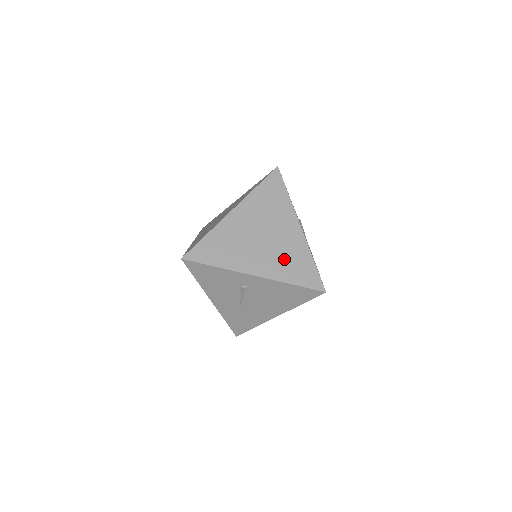
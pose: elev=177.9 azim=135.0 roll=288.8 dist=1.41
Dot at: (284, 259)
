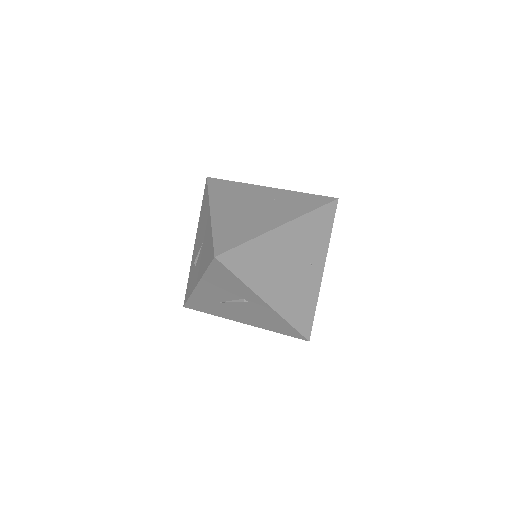
Dot at: (296, 297)
